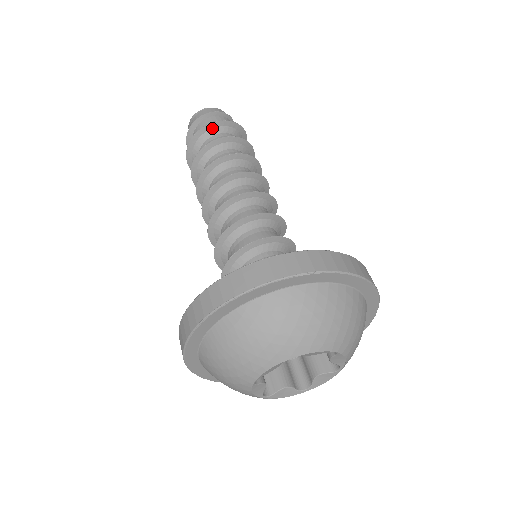
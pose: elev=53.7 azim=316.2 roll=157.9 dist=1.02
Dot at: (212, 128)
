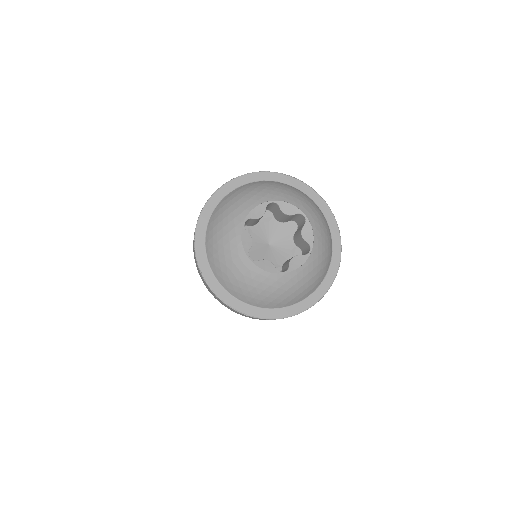
Dot at: occluded
